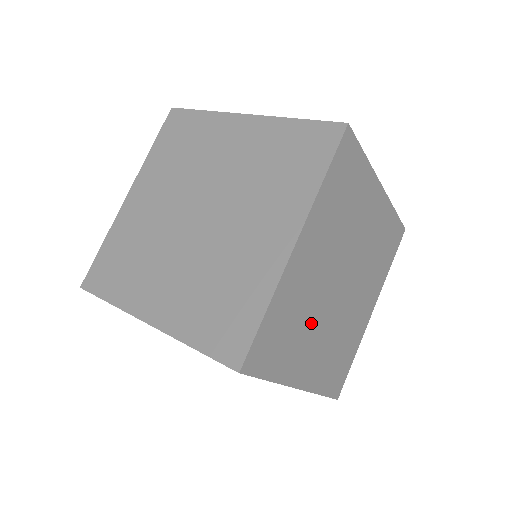
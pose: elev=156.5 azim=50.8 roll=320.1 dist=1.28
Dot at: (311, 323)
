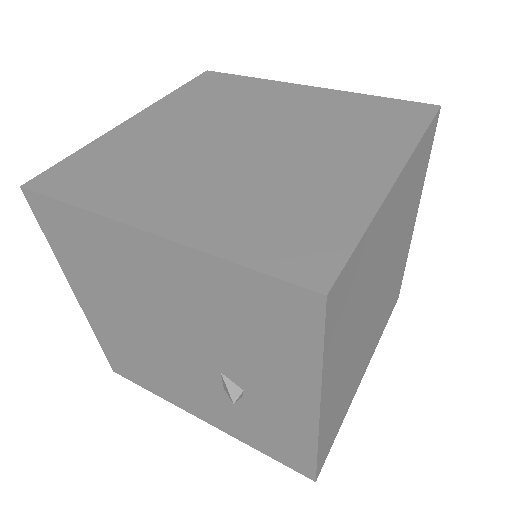
Dot at: (358, 316)
